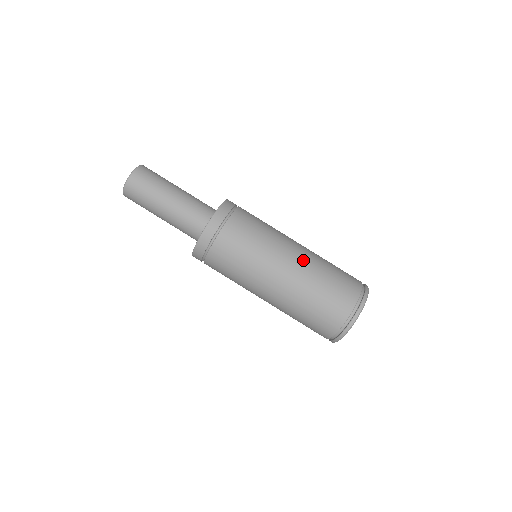
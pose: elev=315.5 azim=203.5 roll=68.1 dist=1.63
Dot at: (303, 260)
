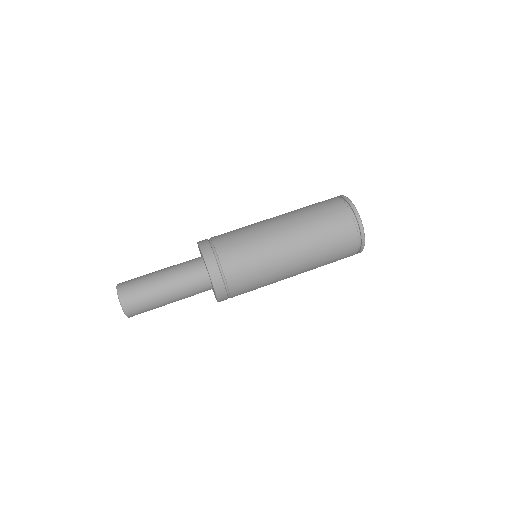
Dot at: occluded
